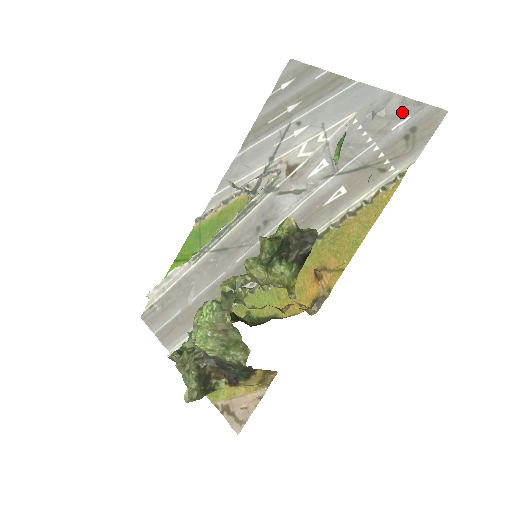
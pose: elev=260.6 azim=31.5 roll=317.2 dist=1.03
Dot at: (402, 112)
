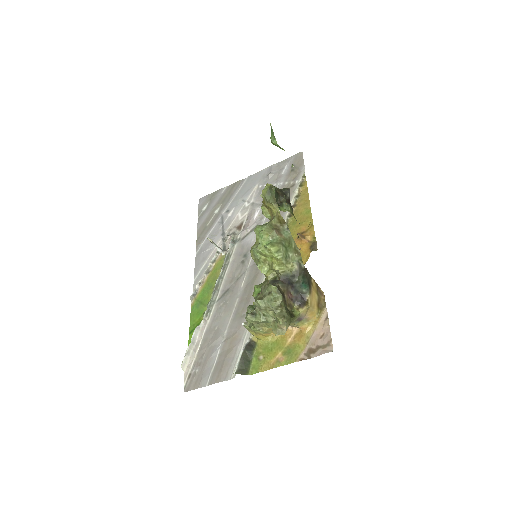
Dot at: (281, 167)
